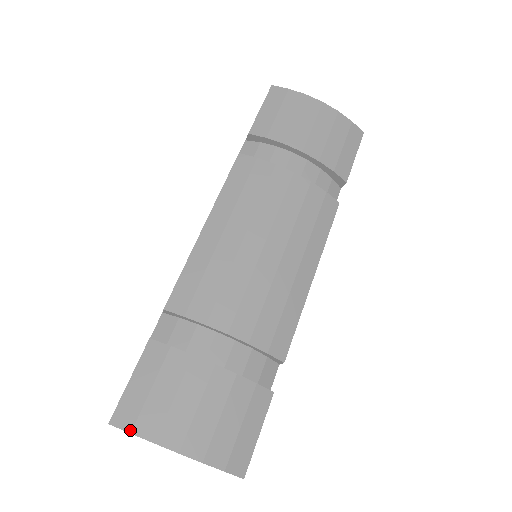
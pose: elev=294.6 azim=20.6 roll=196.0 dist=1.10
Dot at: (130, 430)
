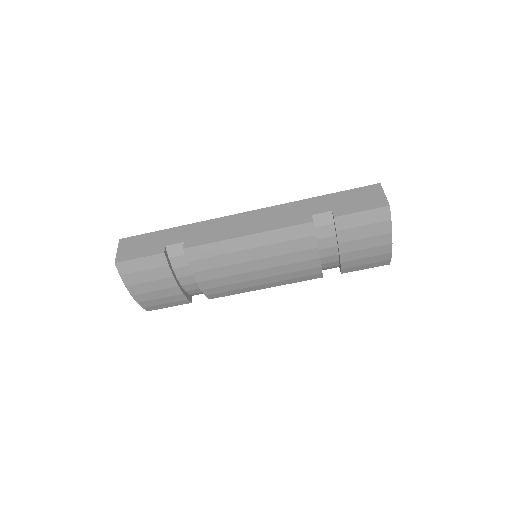
Dot at: (121, 274)
